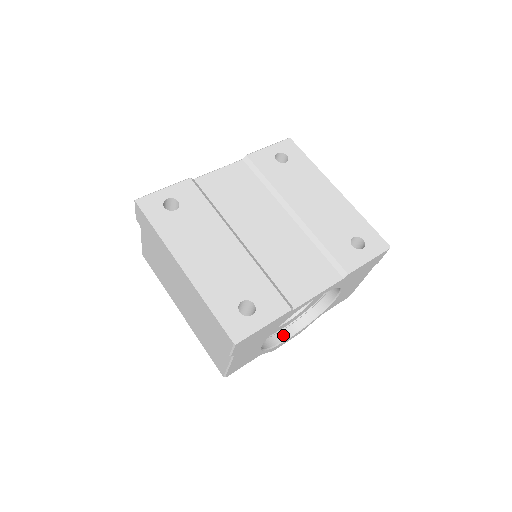
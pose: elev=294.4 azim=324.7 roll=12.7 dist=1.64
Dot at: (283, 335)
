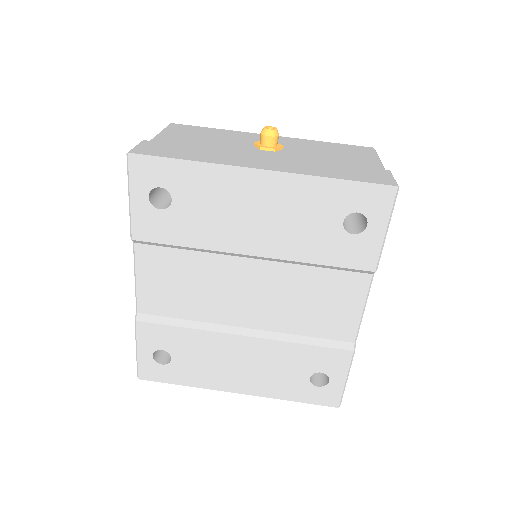
Dot at: occluded
